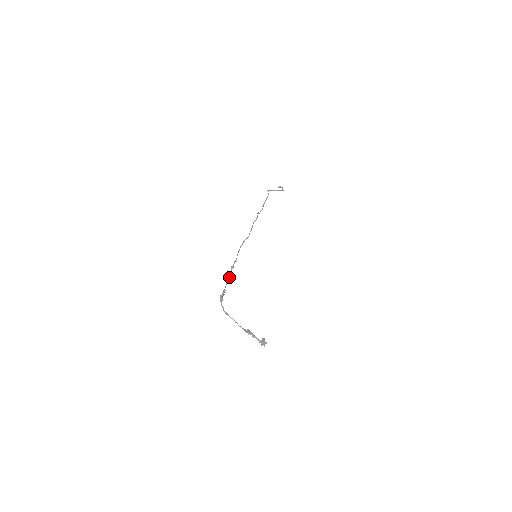
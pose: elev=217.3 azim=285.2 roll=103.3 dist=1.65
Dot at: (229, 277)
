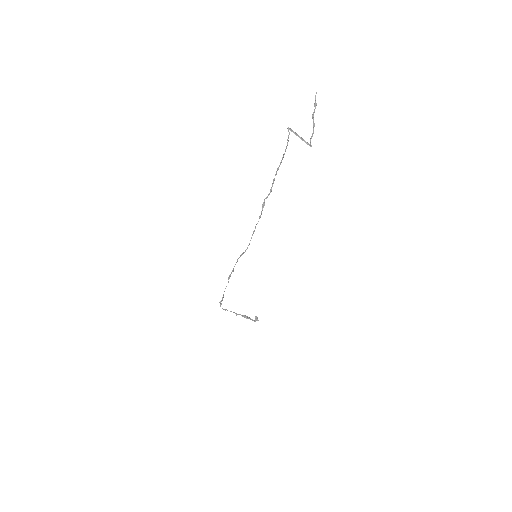
Dot at: occluded
